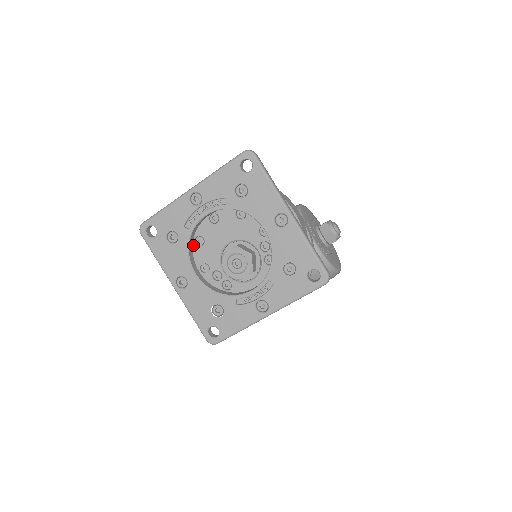
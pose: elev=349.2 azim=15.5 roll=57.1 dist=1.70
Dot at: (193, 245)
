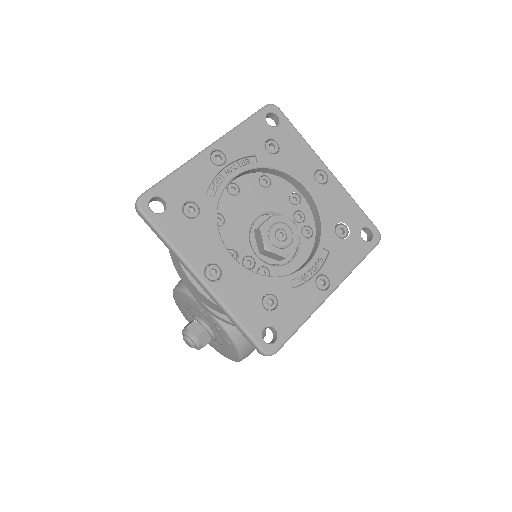
Dot at: occluded
